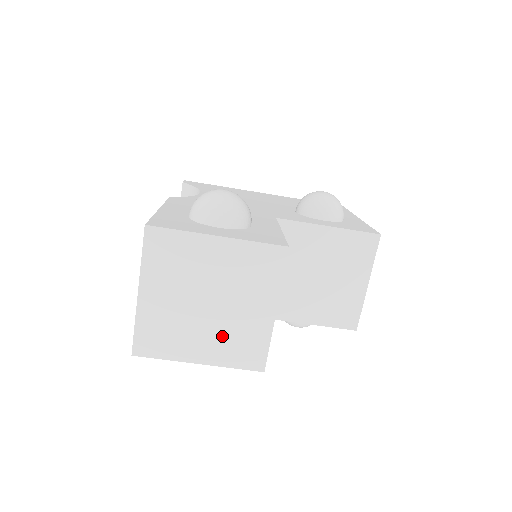
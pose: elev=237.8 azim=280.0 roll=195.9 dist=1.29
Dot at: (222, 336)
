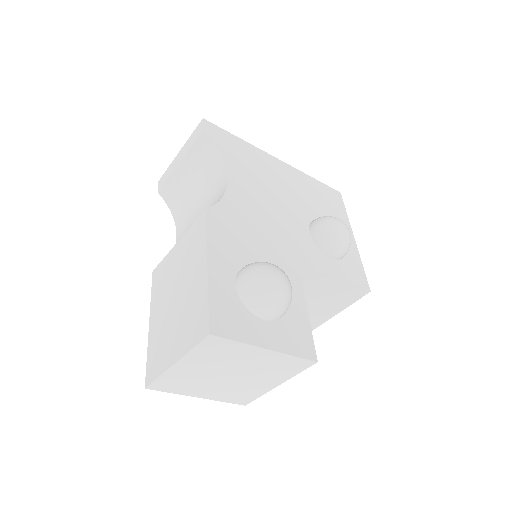
Dot at: (228, 389)
